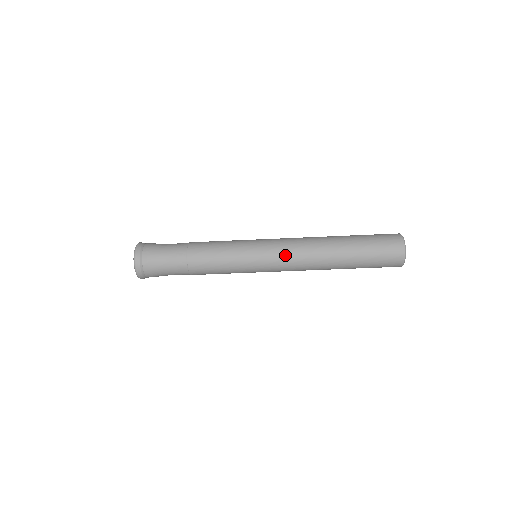
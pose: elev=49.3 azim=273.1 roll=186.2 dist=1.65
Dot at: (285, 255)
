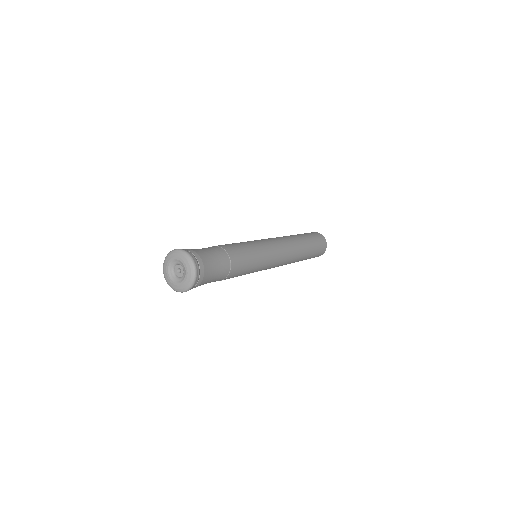
Dot at: (279, 264)
